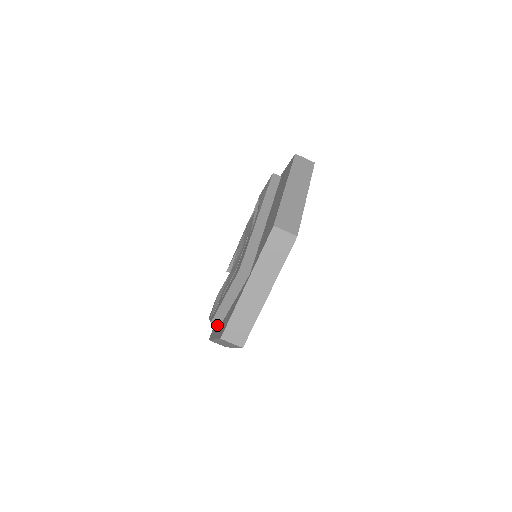
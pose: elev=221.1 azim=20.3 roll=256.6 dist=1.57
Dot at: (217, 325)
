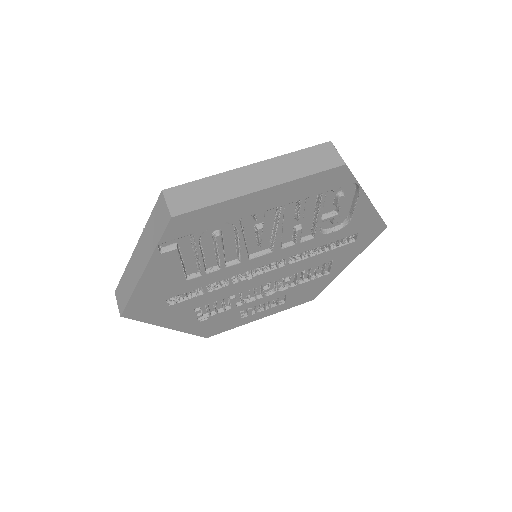
Dot at: occluded
